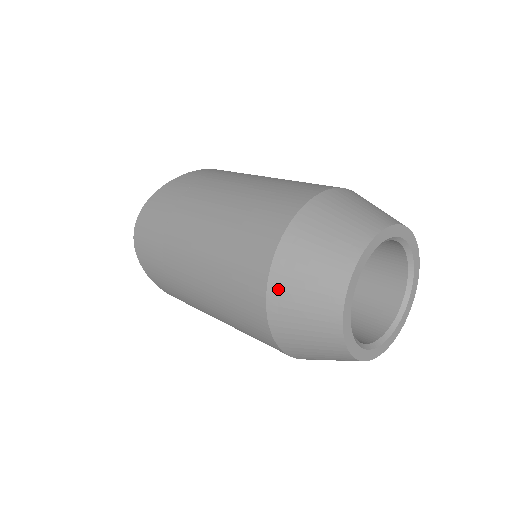
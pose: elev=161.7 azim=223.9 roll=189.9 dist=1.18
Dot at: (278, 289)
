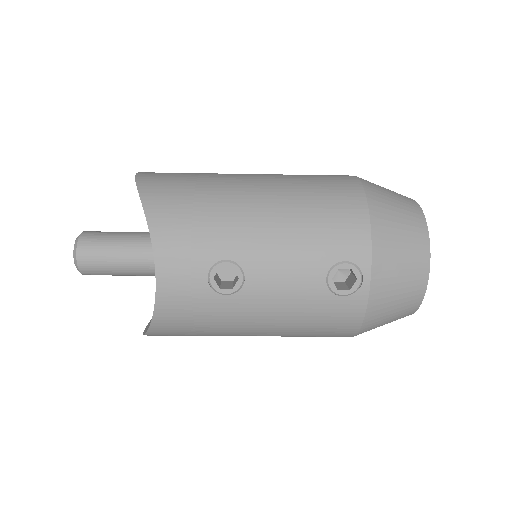
Dot at: occluded
